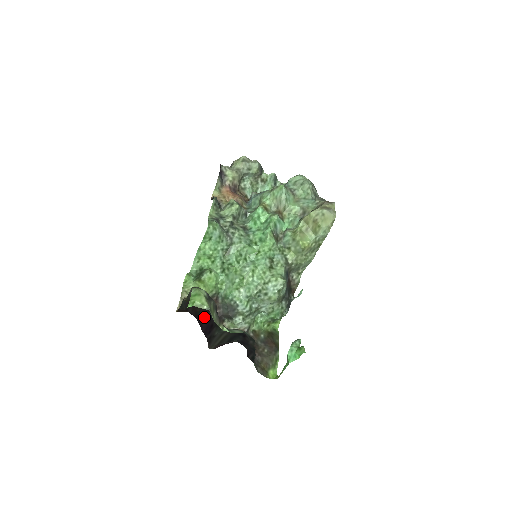
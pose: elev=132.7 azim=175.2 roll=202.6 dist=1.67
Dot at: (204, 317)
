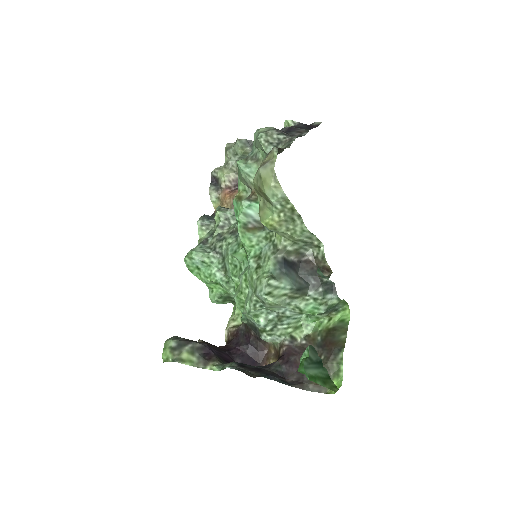
Dot at: (221, 352)
